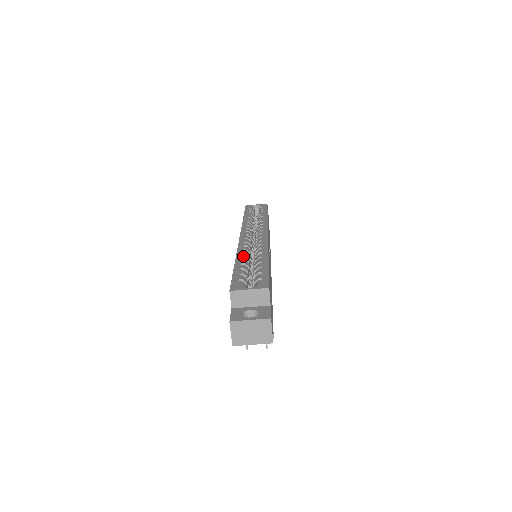
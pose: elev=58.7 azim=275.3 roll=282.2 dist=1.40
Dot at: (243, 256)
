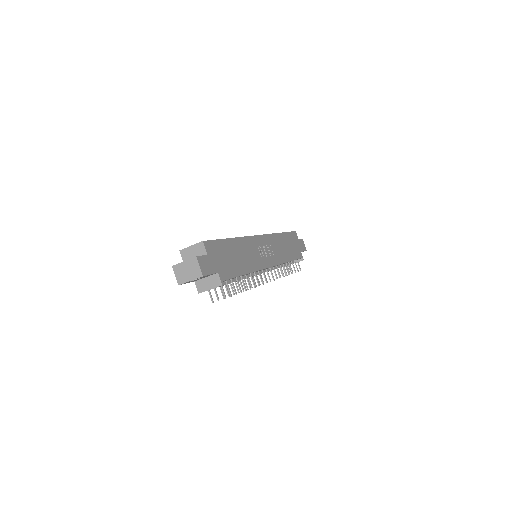
Dot at: occluded
